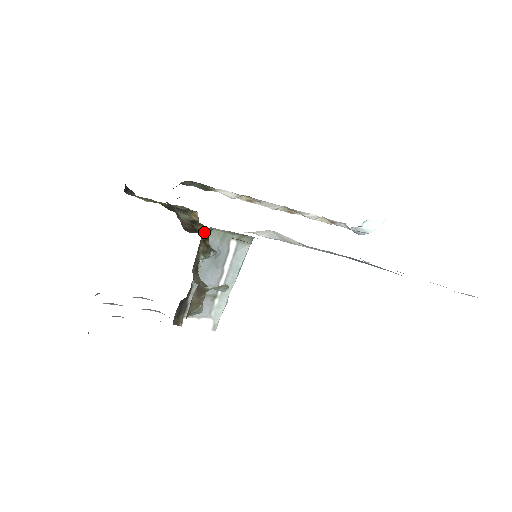
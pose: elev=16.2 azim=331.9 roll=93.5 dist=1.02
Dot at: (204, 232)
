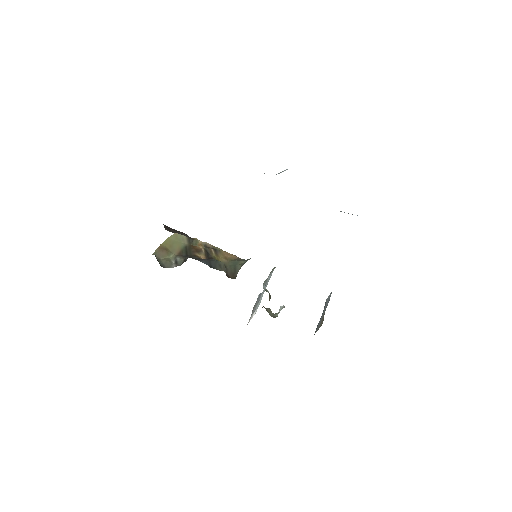
Dot at: (222, 259)
